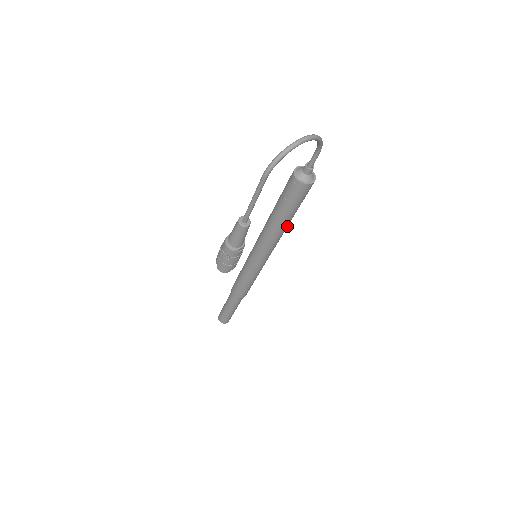
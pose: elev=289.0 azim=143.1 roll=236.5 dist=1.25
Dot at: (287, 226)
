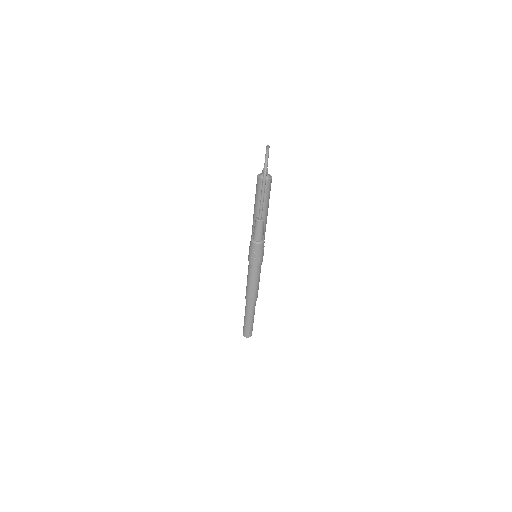
Dot at: occluded
